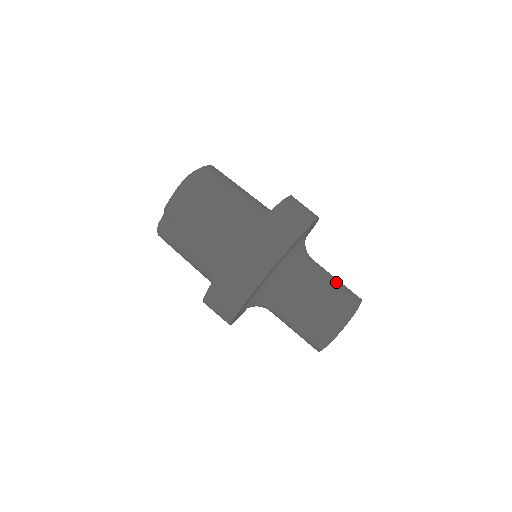
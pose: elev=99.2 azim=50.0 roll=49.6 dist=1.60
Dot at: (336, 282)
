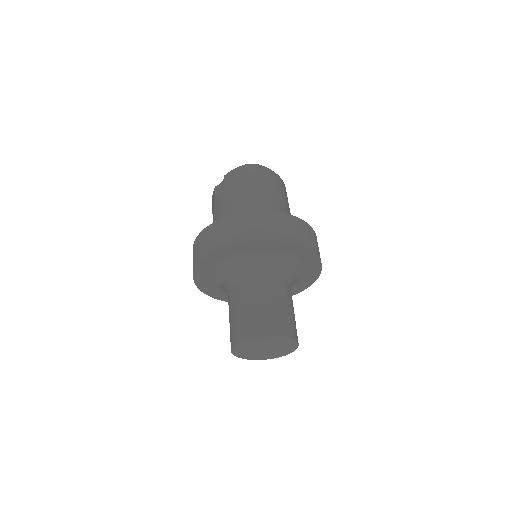
Dot at: (288, 309)
